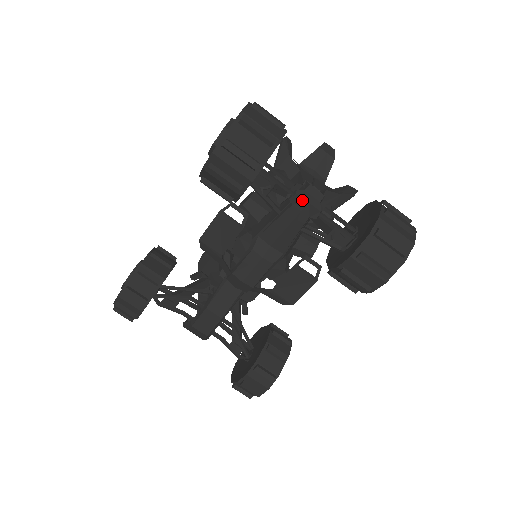
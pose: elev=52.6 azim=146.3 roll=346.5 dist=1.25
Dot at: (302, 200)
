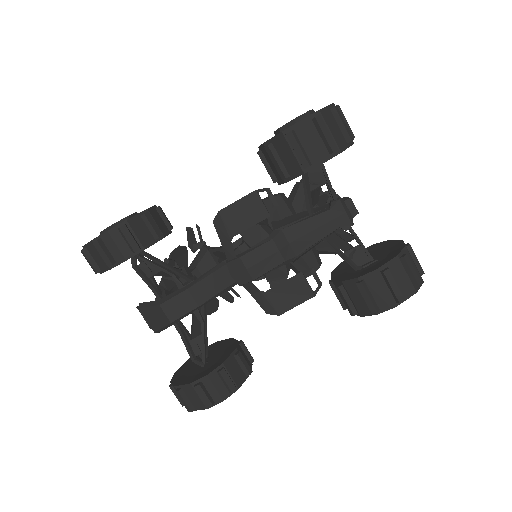
Dot at: (341, 208)
